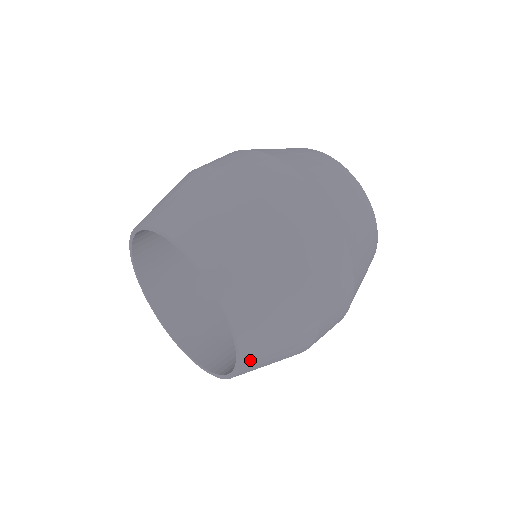
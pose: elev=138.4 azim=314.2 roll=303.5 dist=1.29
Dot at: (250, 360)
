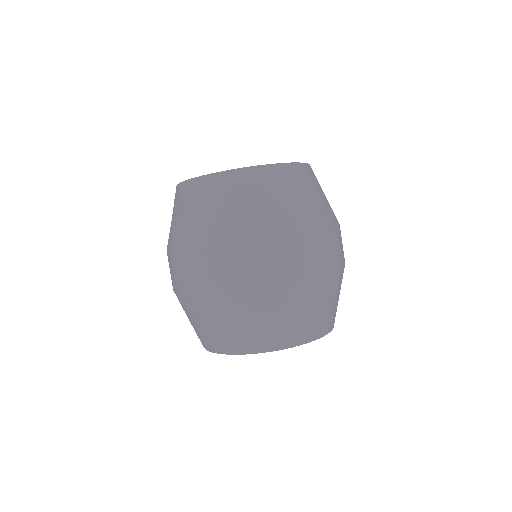
Dot at: occluded
